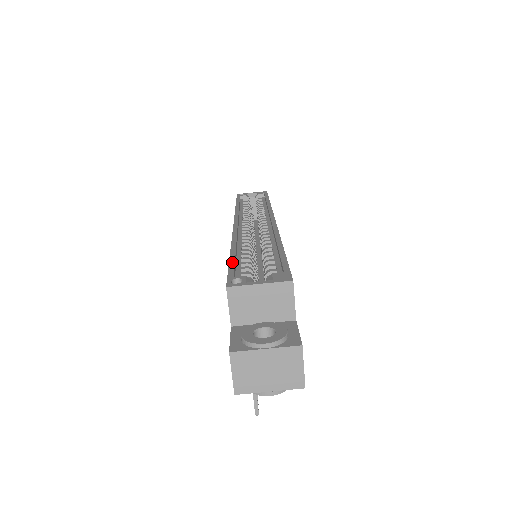
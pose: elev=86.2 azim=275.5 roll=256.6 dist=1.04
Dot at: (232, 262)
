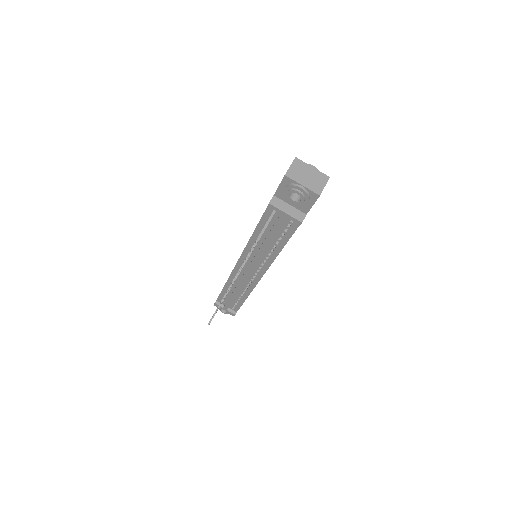
Dot at: occluded
